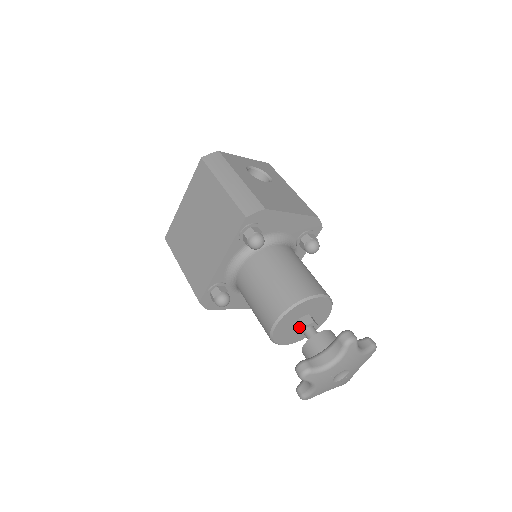
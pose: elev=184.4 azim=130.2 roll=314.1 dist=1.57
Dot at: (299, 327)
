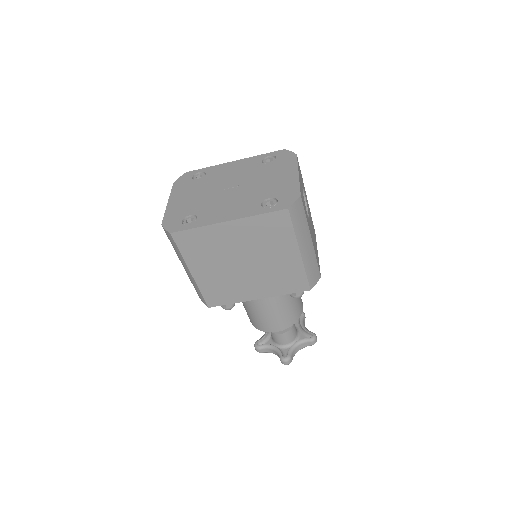
Dot at: occluded
